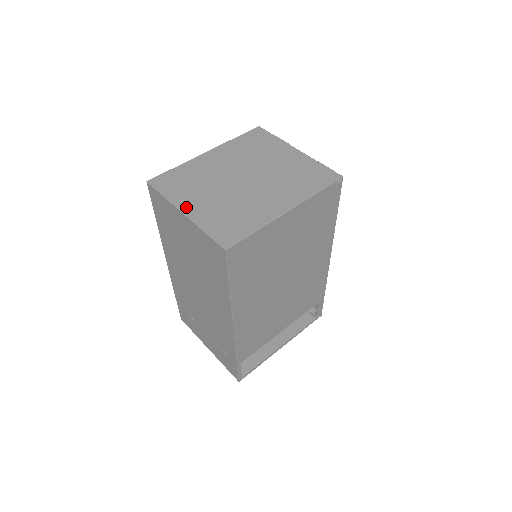
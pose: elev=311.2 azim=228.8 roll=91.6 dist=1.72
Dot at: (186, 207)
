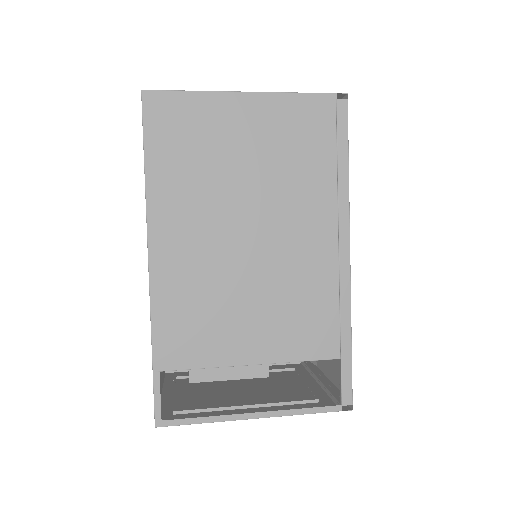
Dot at: occluded
